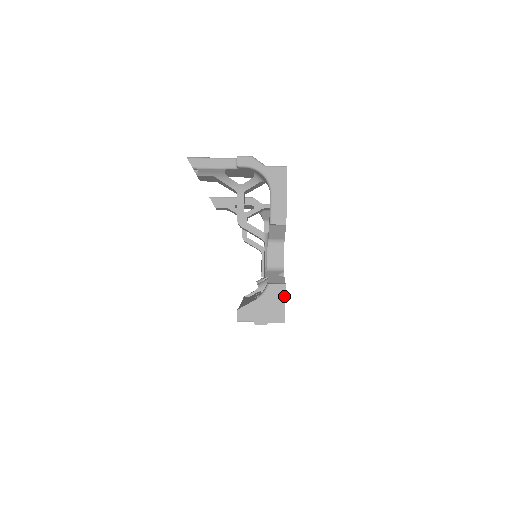
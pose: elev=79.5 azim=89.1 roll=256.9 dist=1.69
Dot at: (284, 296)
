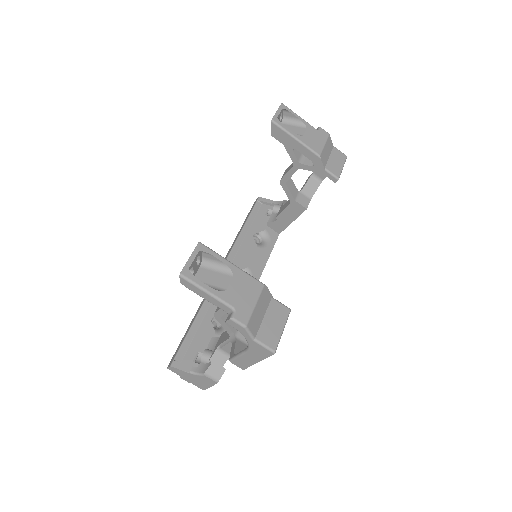
Dot at: (212, 385)
